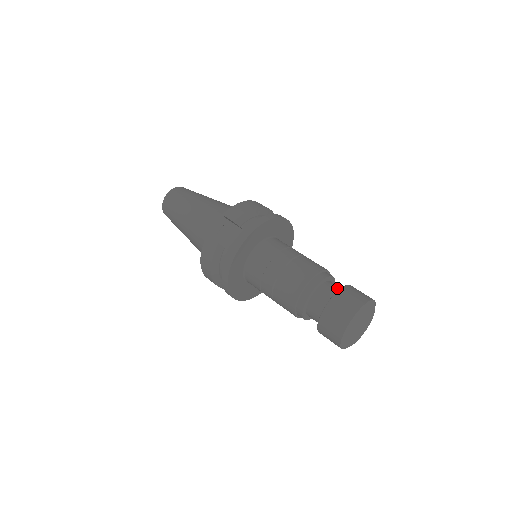
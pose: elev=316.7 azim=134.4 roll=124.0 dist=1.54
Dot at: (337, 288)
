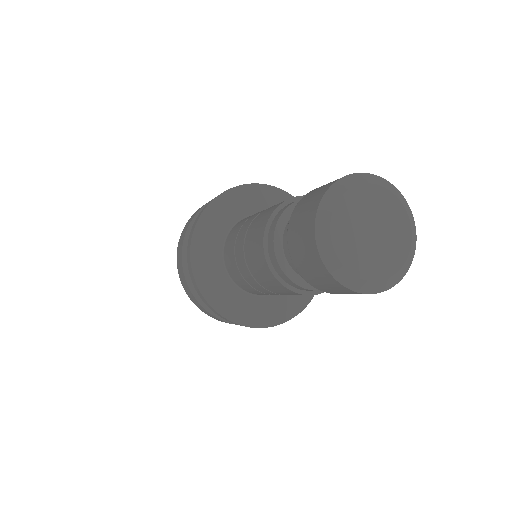
Dot at: occluded
